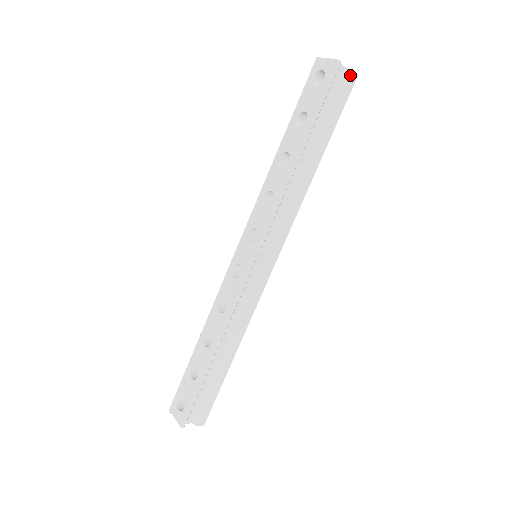
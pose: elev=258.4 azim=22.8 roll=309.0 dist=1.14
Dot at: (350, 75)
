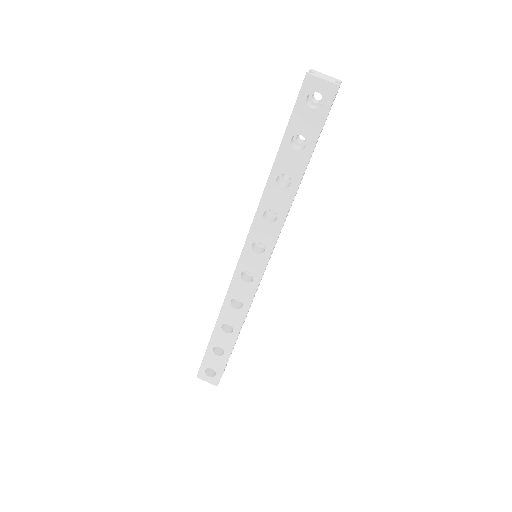
Dot at: (339, 87)
